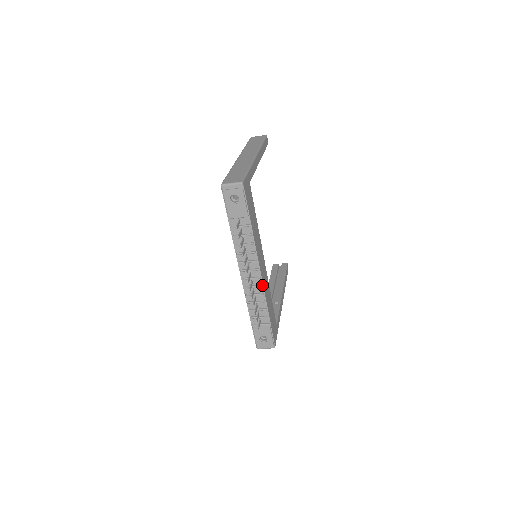
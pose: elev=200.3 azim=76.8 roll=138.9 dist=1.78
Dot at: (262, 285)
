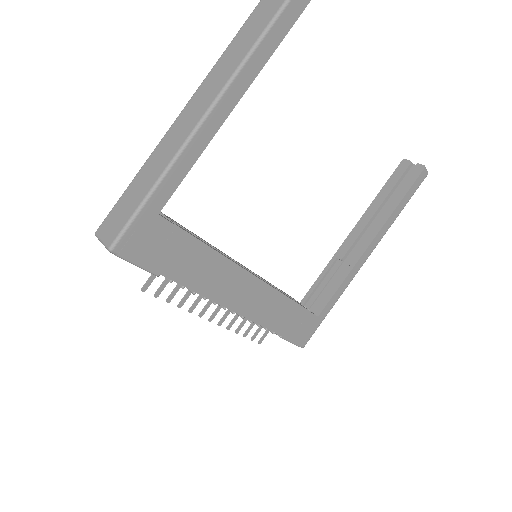
Dot at: (244, 316)
